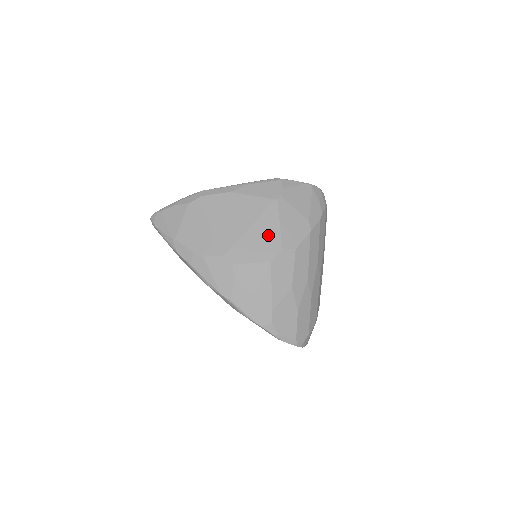
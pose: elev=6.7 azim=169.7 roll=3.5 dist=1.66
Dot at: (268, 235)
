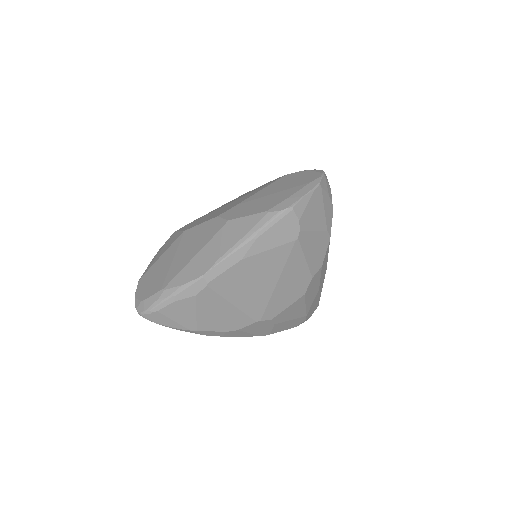
Dot at: (297, 276)
